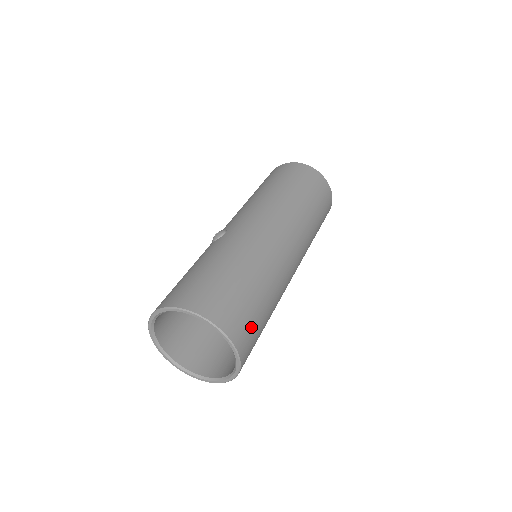
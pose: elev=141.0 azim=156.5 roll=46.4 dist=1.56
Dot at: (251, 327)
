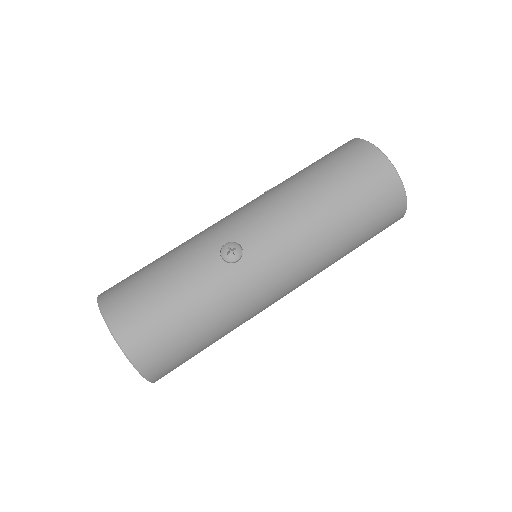
Dot at: occluded
